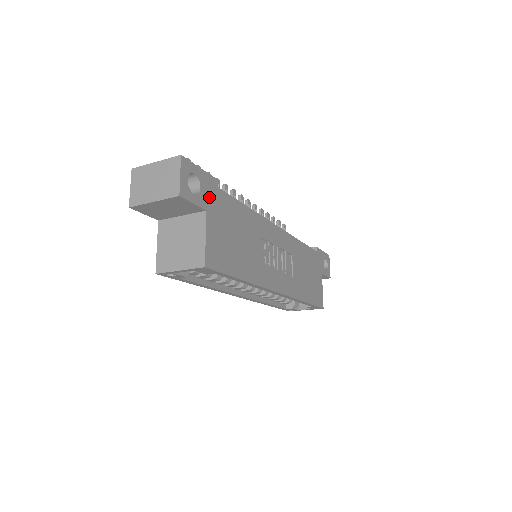
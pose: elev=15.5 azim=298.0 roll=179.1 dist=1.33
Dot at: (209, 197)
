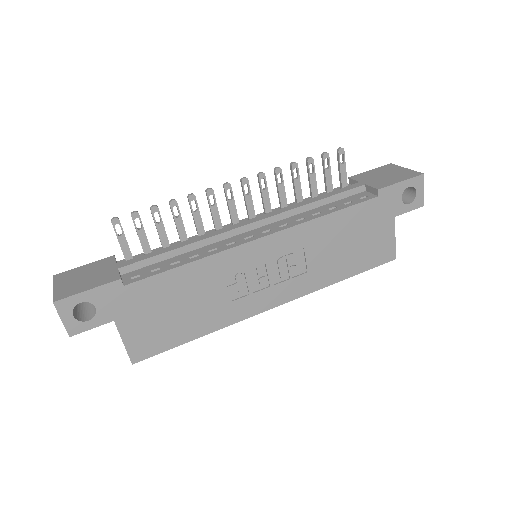
Dot at: (113, 306)
